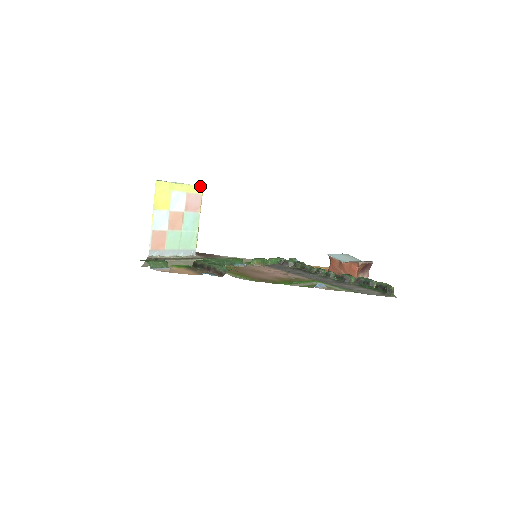
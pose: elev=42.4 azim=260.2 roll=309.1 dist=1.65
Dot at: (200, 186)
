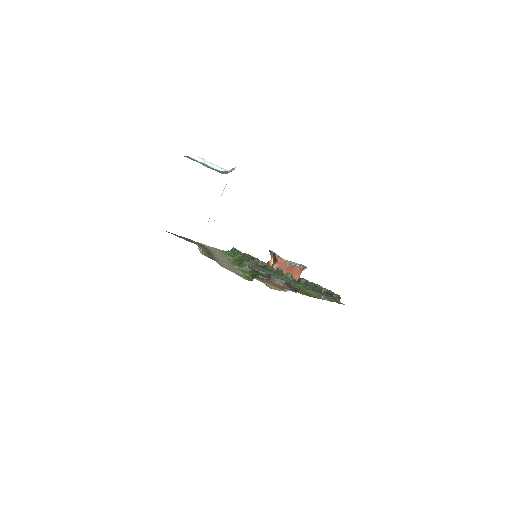
Dot at: occluded
